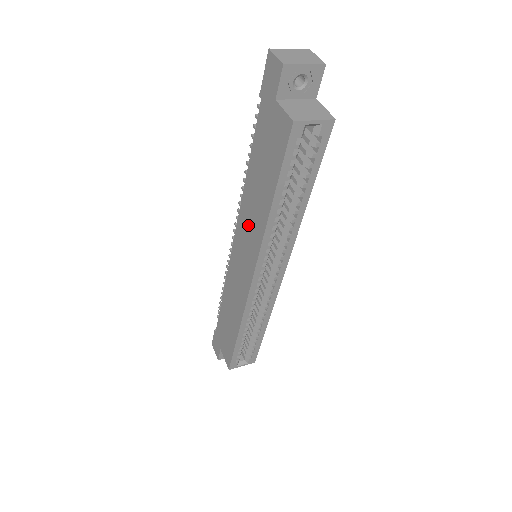
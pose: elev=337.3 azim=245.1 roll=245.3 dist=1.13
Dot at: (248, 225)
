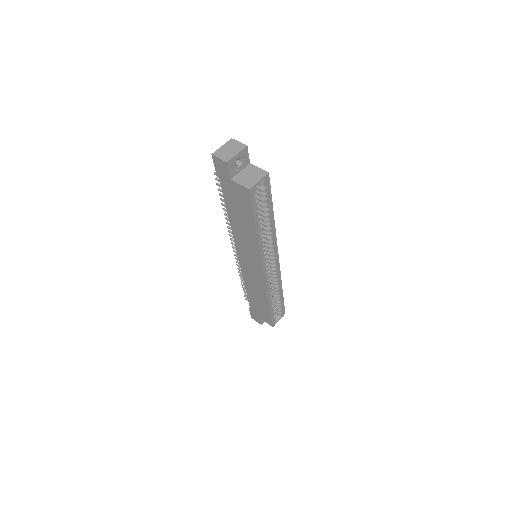
Dot at: (244, 244)
